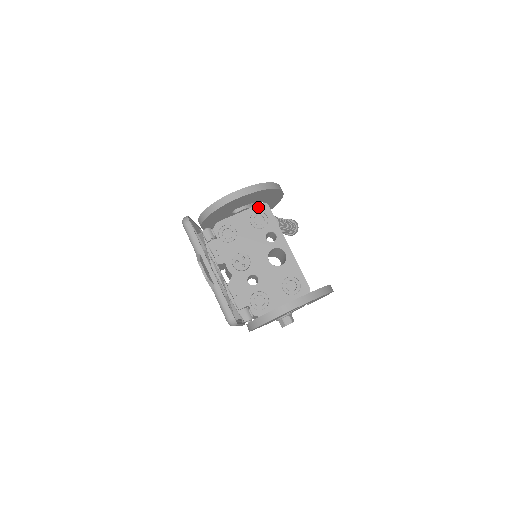
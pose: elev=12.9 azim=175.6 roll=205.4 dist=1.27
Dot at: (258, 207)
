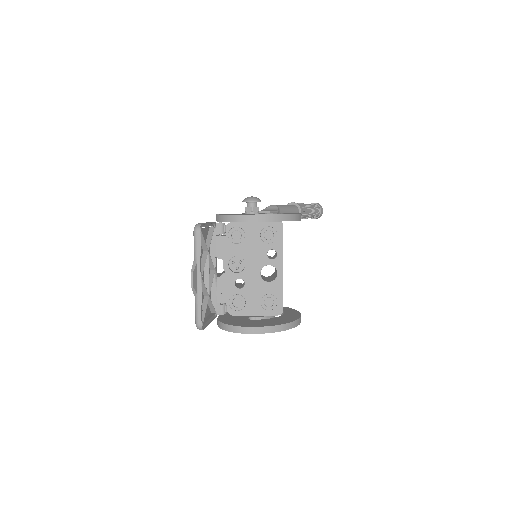
Dot at: (273, 223)
